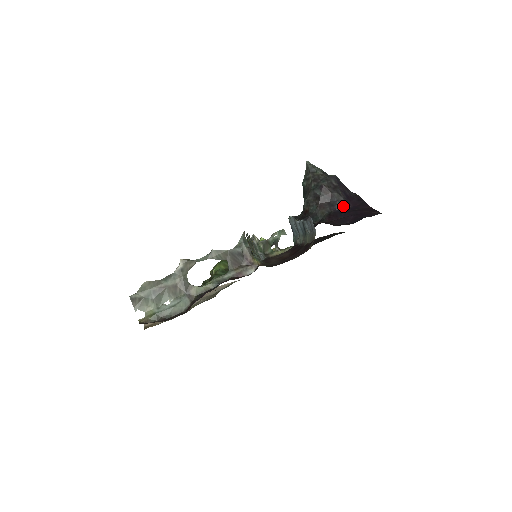
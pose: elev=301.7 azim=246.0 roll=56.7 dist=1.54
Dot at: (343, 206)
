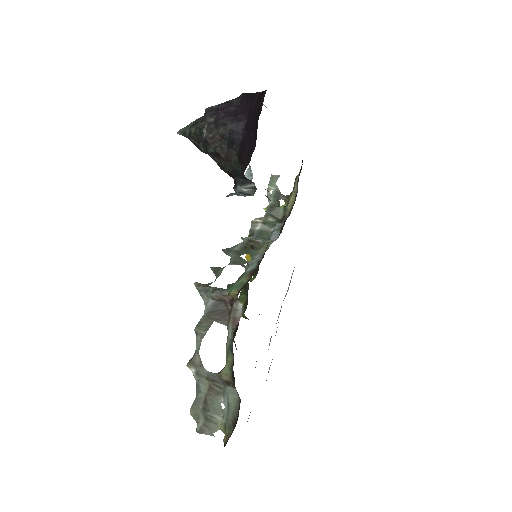
Dot at: (239, 131)
